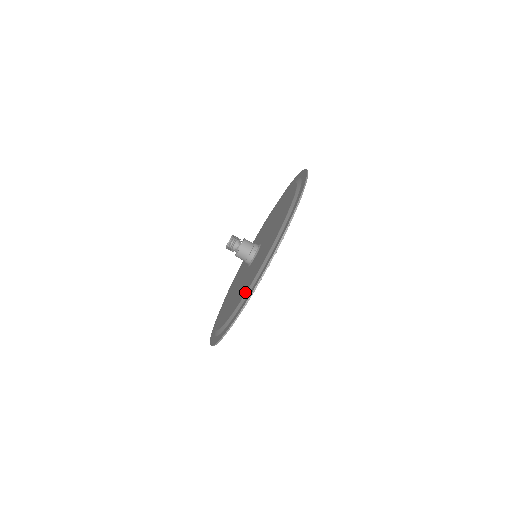
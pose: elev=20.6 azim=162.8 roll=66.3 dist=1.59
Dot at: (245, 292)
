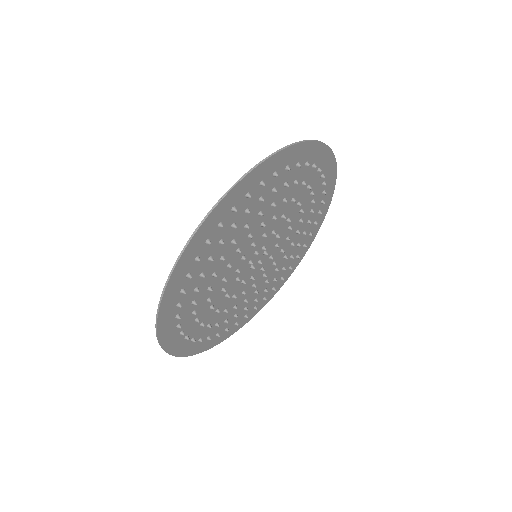
Dot at: occluded
